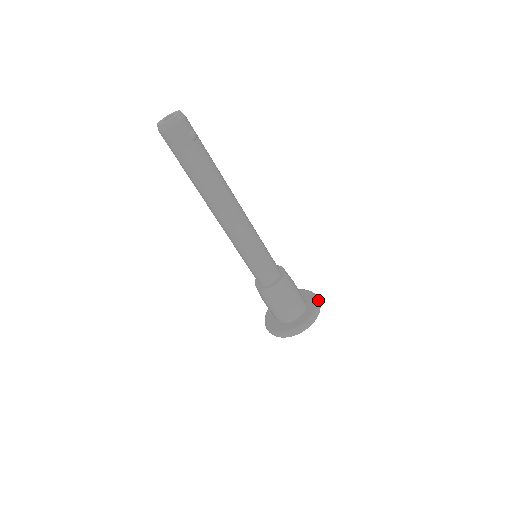
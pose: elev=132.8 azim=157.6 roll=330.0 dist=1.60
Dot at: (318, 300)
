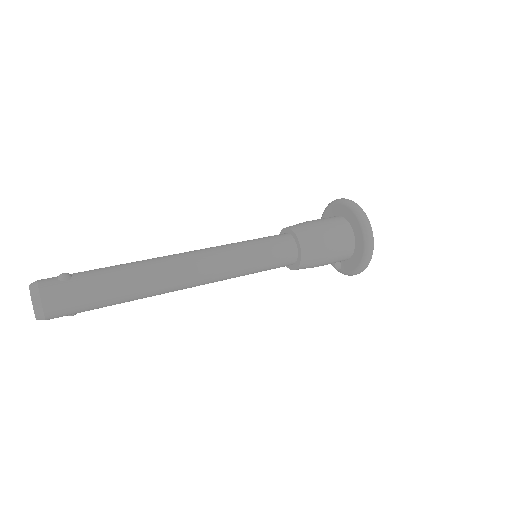
Dot at: (335, 201)
